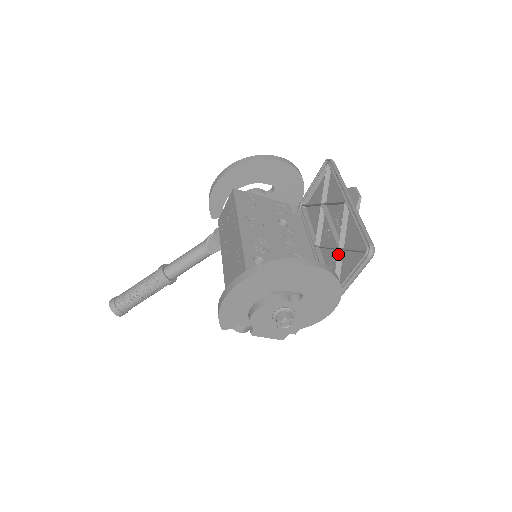
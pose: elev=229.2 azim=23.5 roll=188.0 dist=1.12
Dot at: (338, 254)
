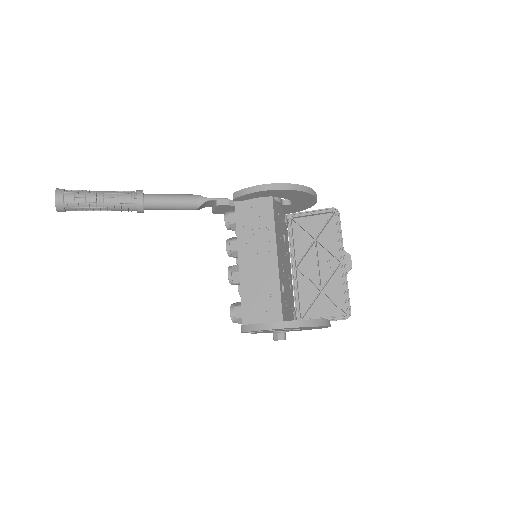
Dot at: (319, 295)
